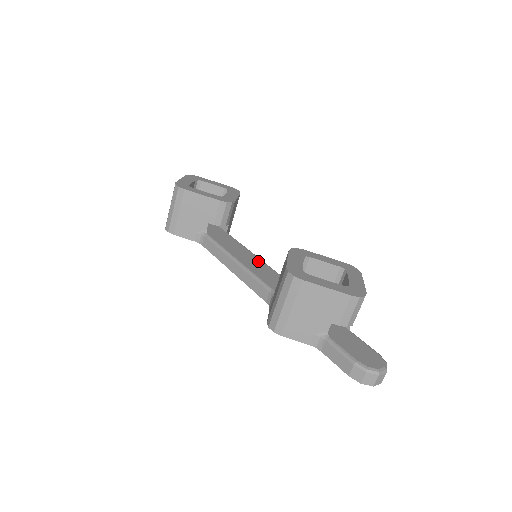
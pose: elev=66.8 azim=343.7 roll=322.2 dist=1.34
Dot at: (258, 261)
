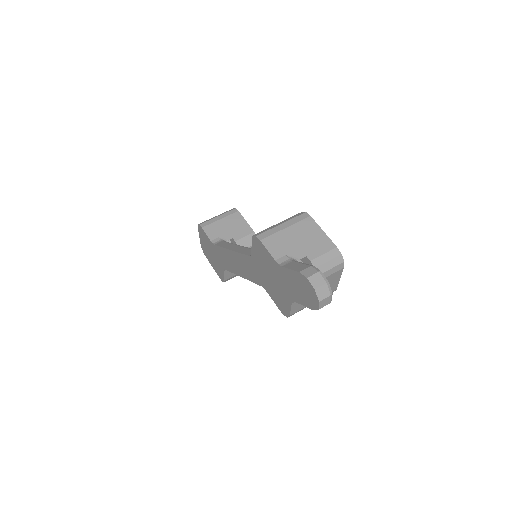
Dot at: occluded
